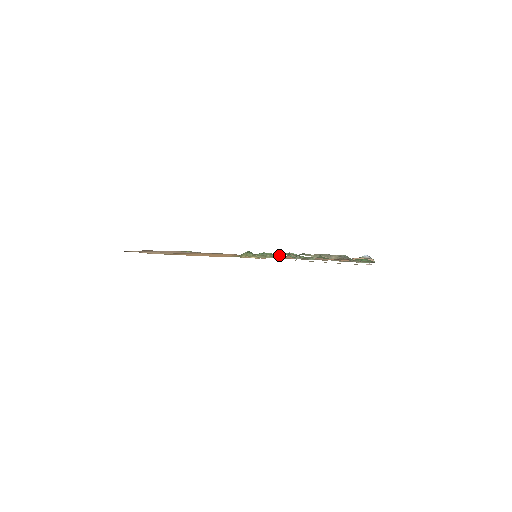
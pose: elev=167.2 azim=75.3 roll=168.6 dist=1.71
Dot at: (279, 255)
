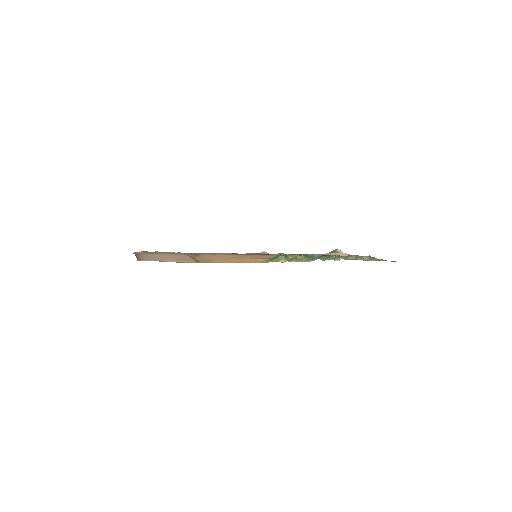
Dot at: (312, 258)
